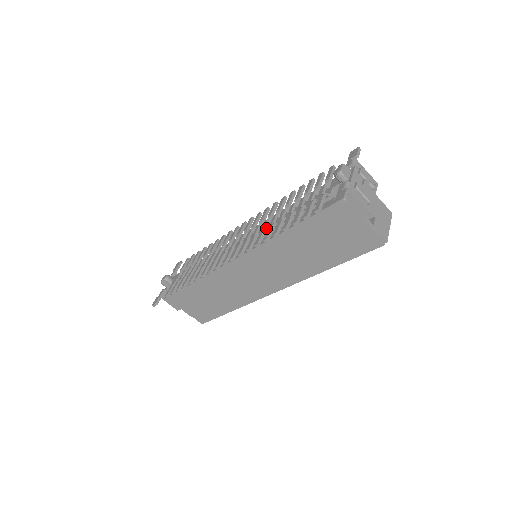
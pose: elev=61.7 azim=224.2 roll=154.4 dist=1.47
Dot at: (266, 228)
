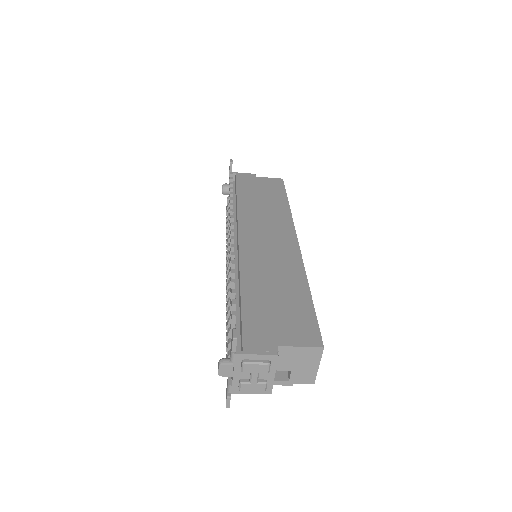
Dot at: (229, 291)
